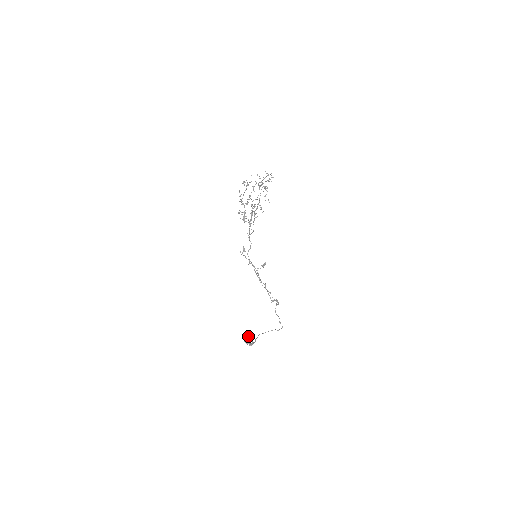
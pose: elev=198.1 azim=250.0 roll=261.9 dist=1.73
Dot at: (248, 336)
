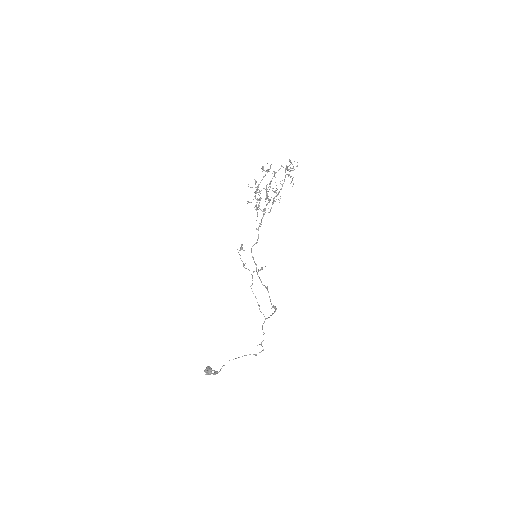
Dot at: (208, 366)
